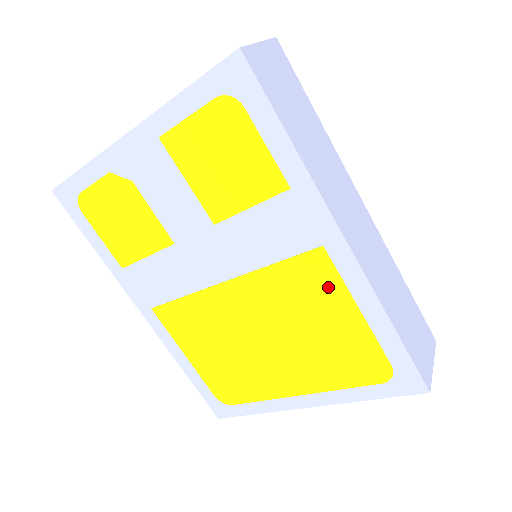
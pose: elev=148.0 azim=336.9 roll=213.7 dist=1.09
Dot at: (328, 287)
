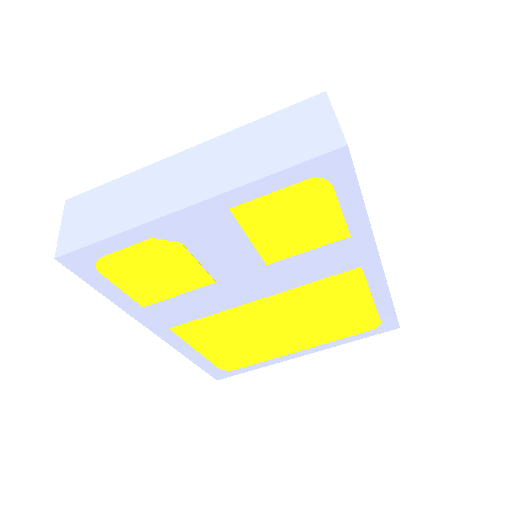
Dot at: (354, 289)
